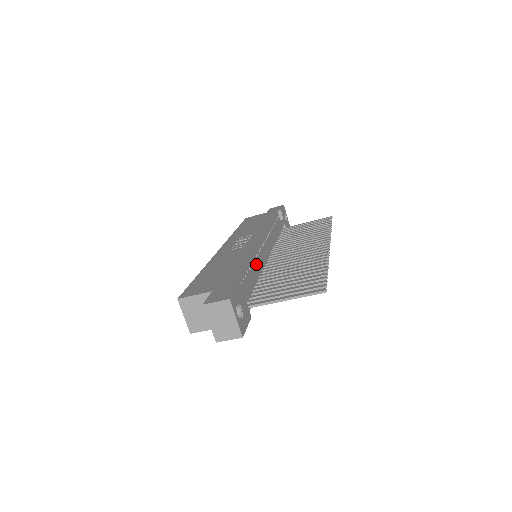
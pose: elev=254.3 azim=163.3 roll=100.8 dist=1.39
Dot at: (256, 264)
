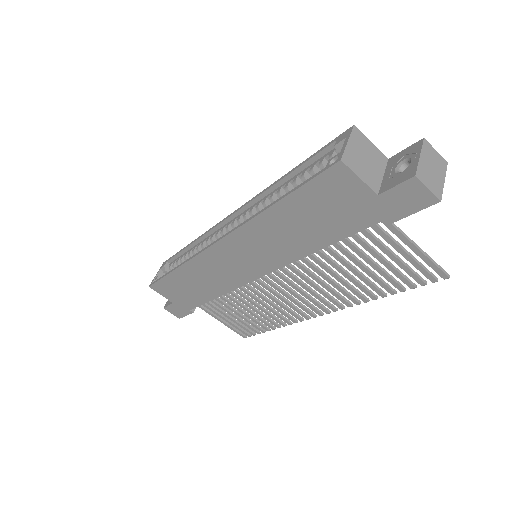
Dot at: occluded
